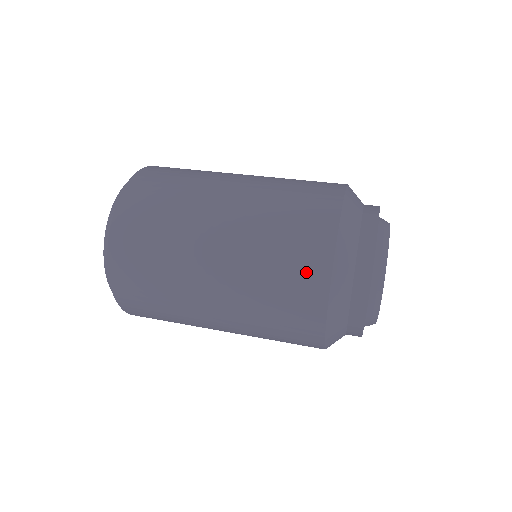
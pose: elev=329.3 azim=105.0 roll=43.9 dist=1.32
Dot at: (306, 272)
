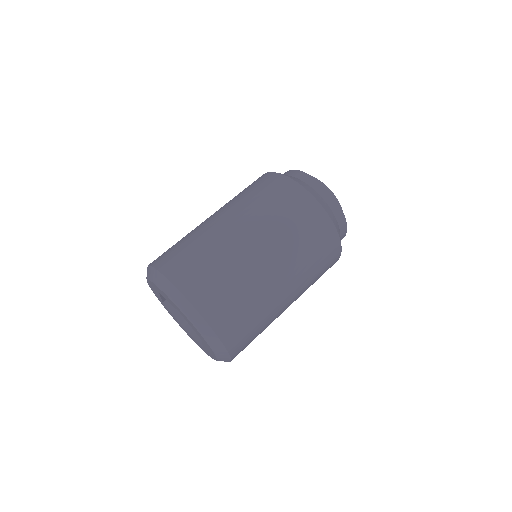
Dot at: (328, 245)
